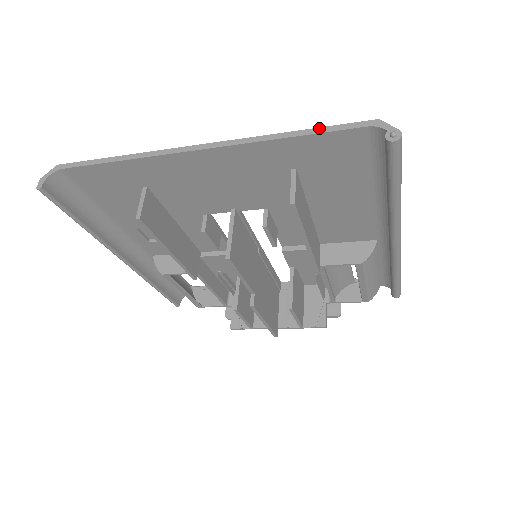
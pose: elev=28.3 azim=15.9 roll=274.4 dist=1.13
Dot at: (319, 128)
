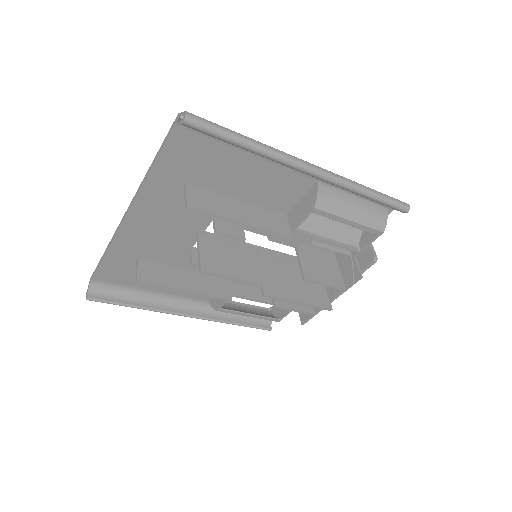
Dot at: (159, 149)
